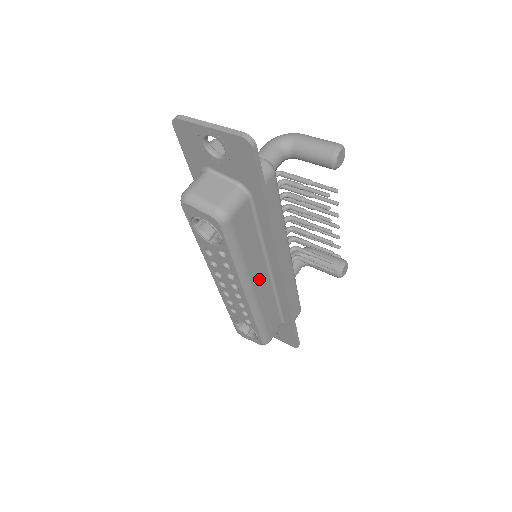
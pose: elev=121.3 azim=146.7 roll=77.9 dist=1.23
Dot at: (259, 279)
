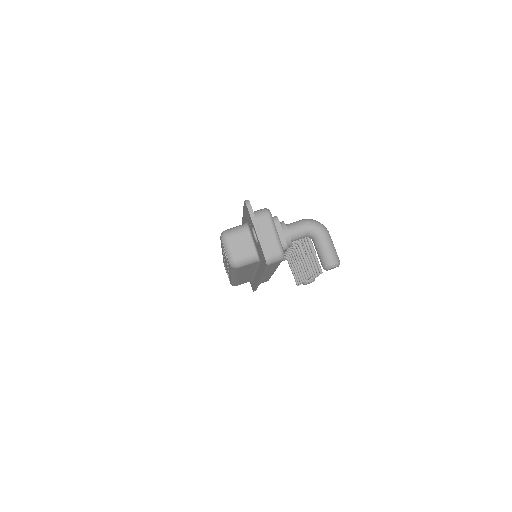
Dot at: (244, 275)
